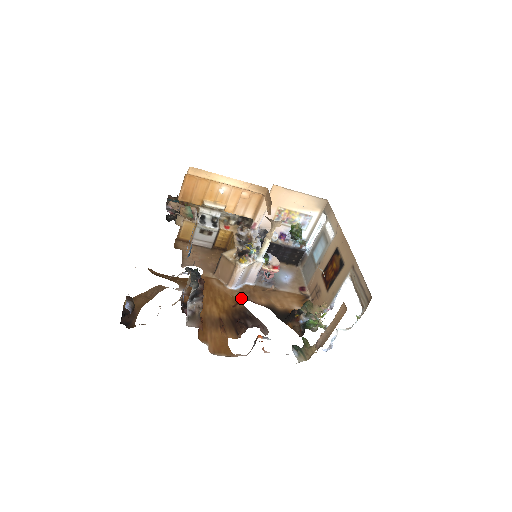
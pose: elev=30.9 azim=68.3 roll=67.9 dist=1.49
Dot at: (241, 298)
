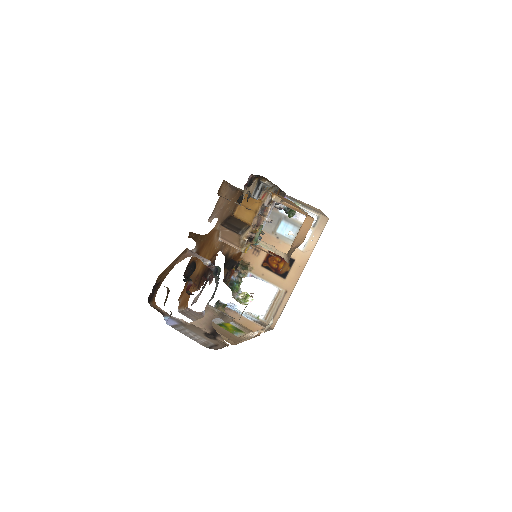
Dot at: (219, 250)
